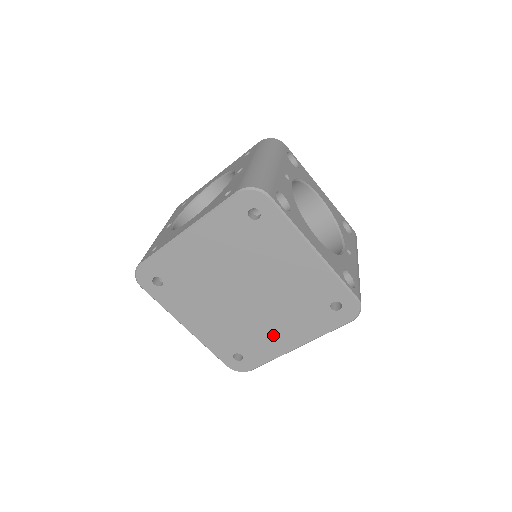
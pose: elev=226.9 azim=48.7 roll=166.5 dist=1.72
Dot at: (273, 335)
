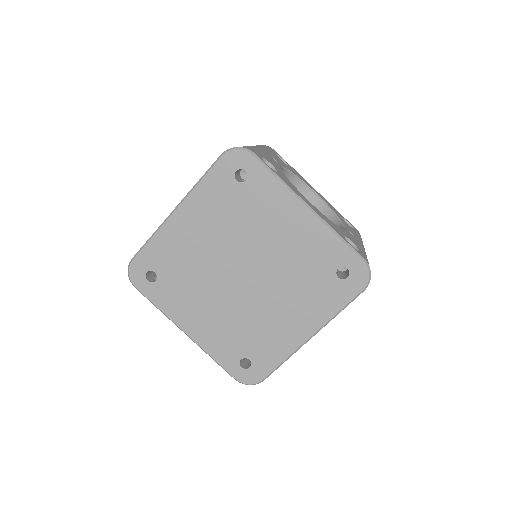
Dot at: (280, 325)
